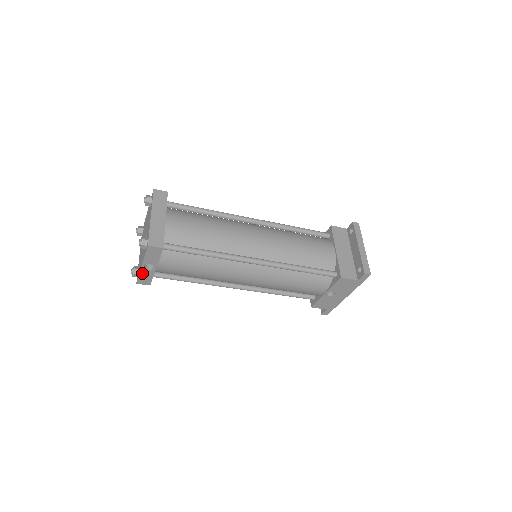
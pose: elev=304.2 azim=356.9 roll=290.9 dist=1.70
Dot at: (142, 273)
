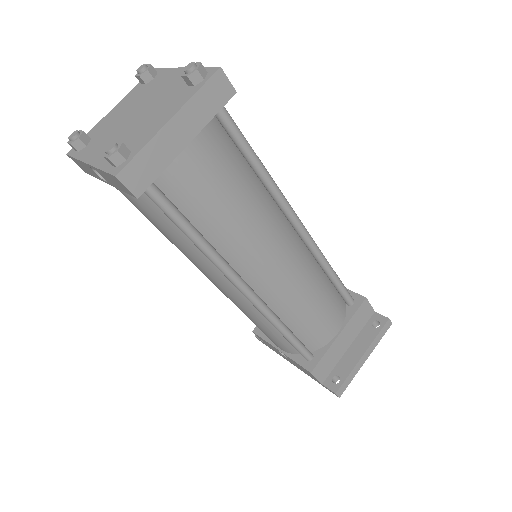
Dot at: (83, 163)
